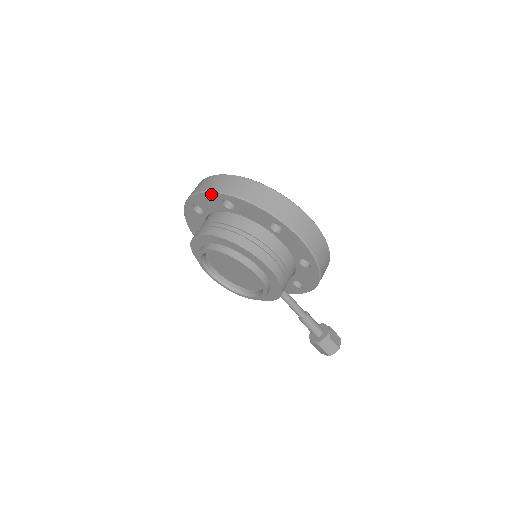
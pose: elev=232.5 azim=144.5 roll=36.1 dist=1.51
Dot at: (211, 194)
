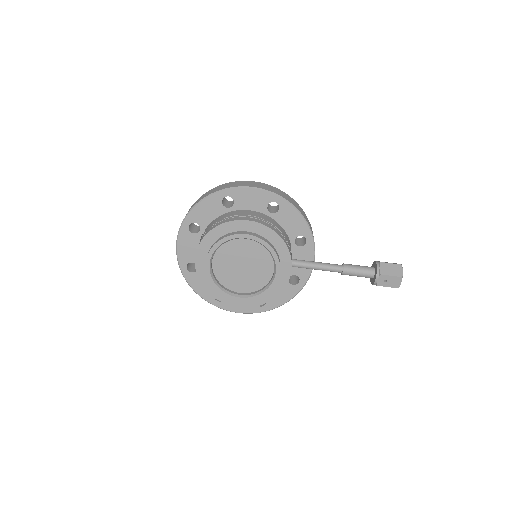
Dot at: (180, 235)
